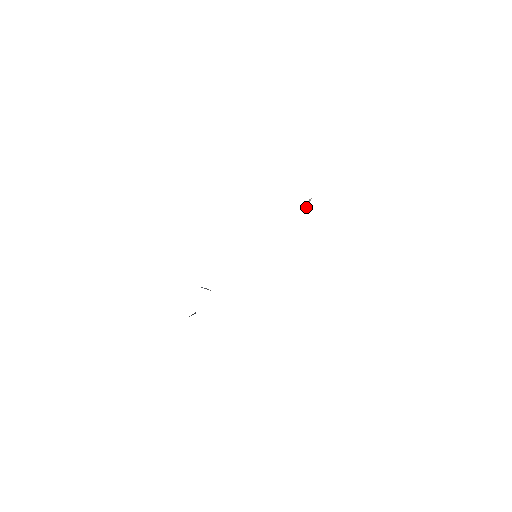
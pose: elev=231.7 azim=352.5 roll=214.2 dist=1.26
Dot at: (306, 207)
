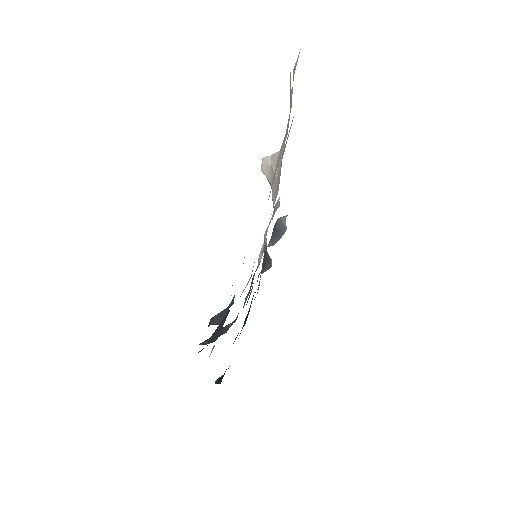
Dot at: (264, 167)
